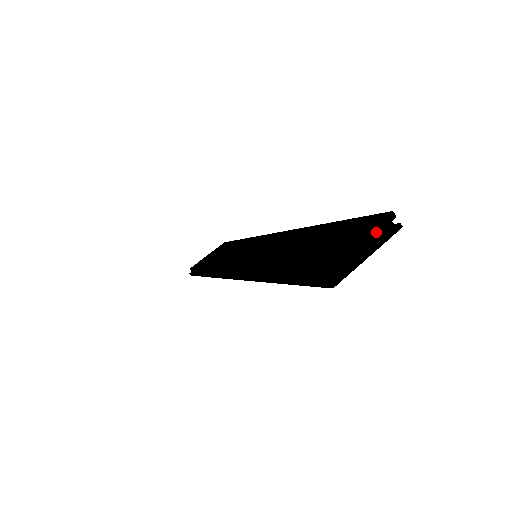
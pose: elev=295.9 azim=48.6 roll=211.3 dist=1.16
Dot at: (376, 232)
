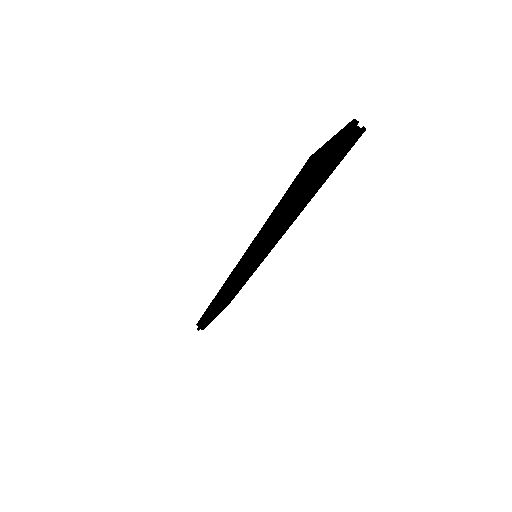
Dot at: (346, 131)
